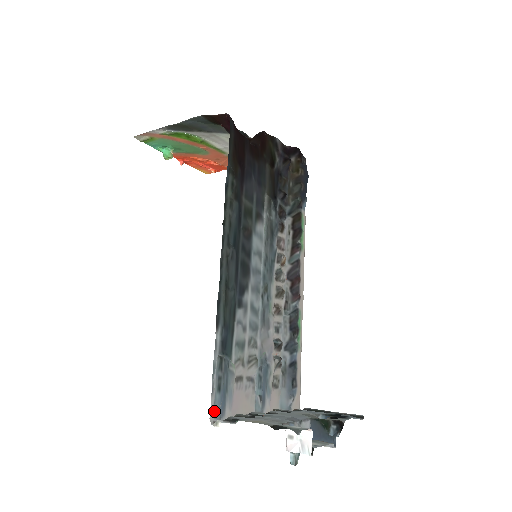
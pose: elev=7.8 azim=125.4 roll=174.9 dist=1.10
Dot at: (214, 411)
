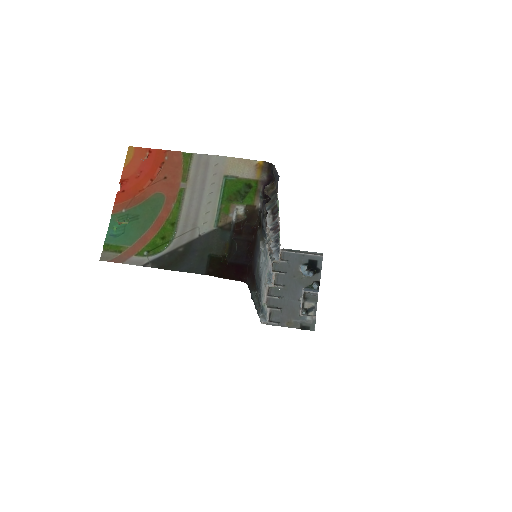
Dot at: (262, 321)
